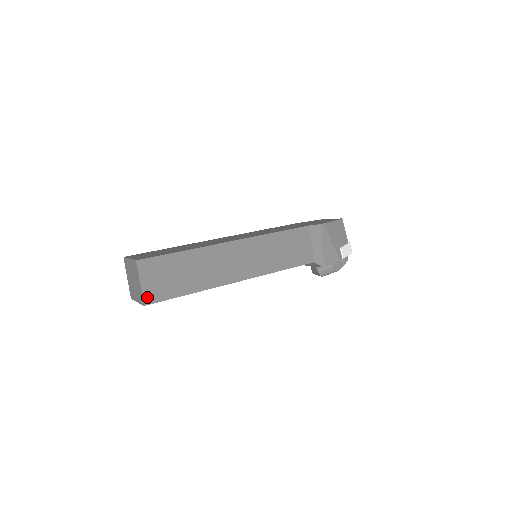
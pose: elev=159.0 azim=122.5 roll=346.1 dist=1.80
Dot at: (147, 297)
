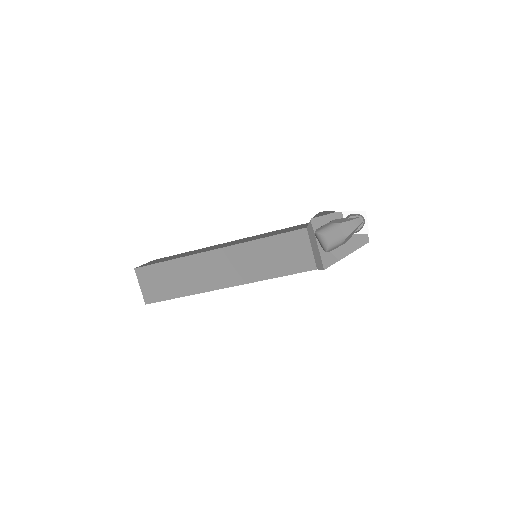
Dot at: occluded
